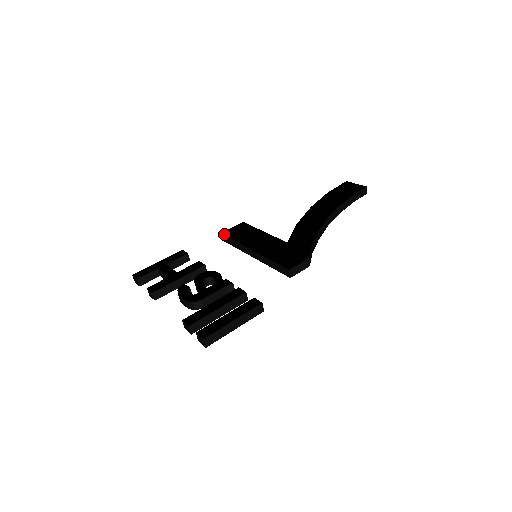
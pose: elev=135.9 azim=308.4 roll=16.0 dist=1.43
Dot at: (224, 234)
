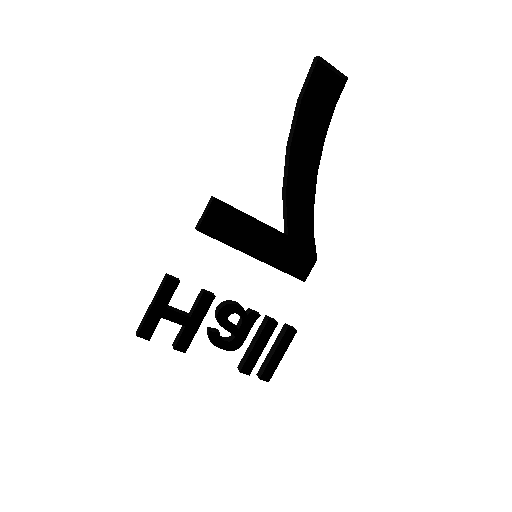
Dot at: (198, 225)
